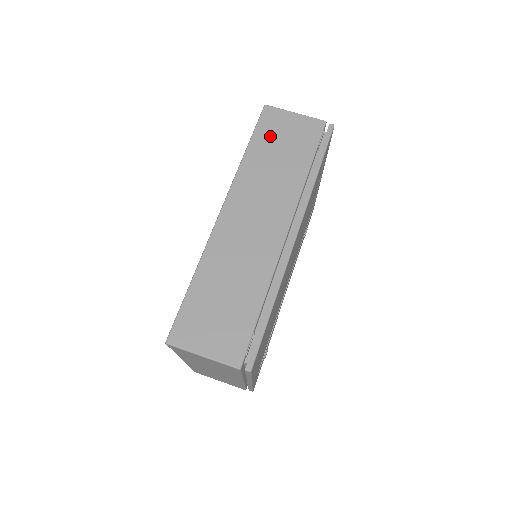
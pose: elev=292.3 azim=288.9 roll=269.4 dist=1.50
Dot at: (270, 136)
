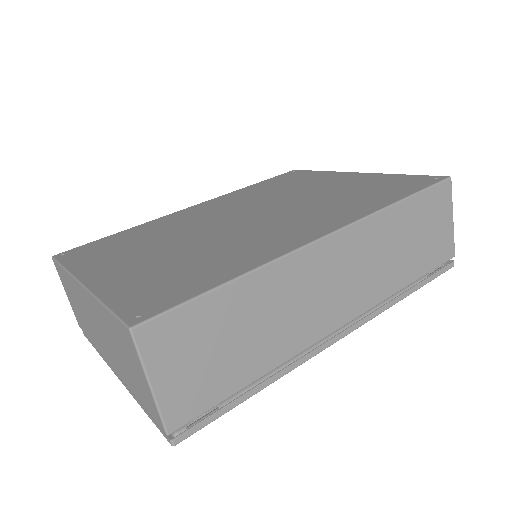
Dot at: (424, 214)
